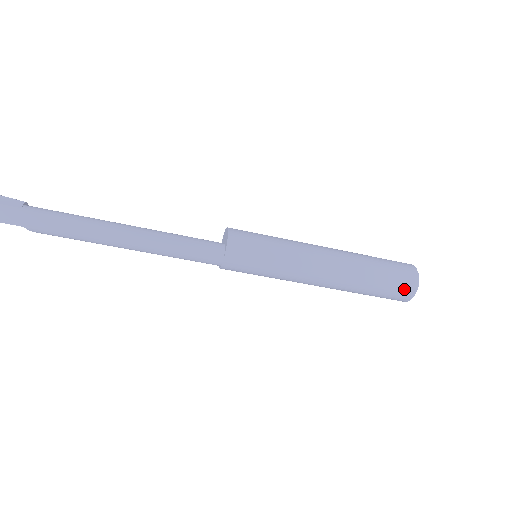
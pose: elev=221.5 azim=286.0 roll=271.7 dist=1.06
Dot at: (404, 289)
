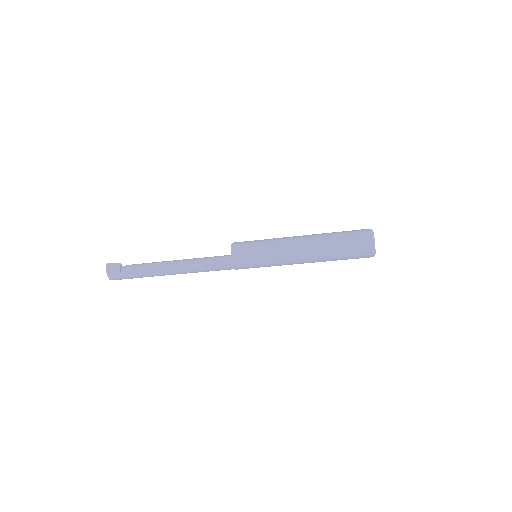
Dot at: occluded
